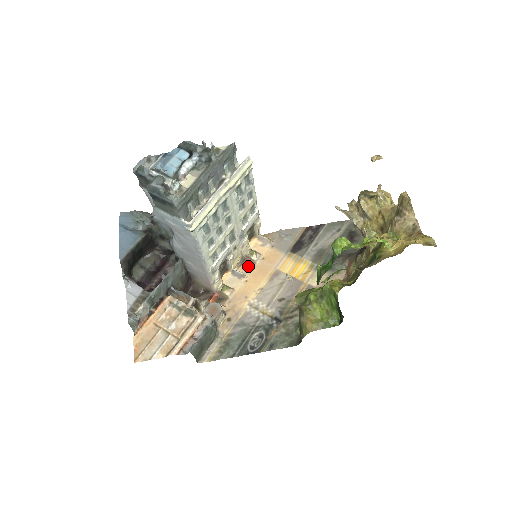
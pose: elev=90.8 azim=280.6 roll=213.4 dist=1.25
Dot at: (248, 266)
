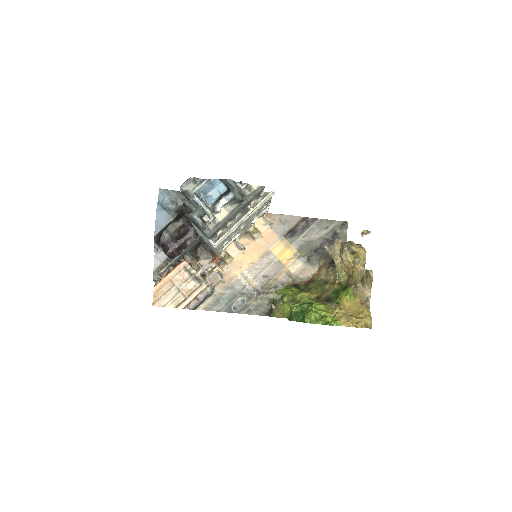
Dot at: (248, 240)
